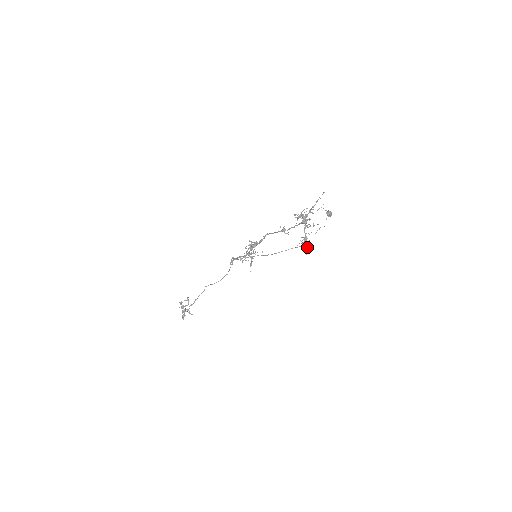
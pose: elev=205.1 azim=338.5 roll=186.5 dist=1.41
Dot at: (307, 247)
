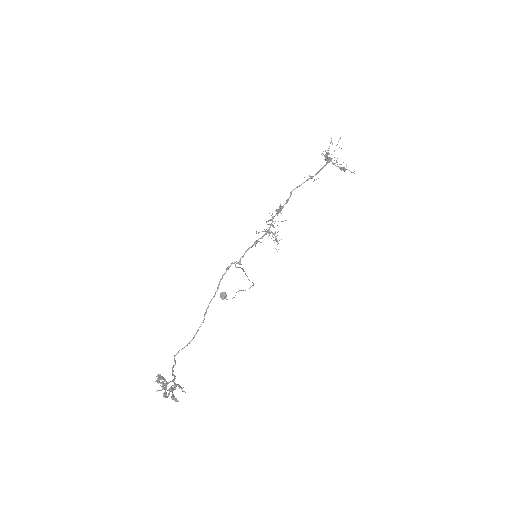
Dot at: occluded
